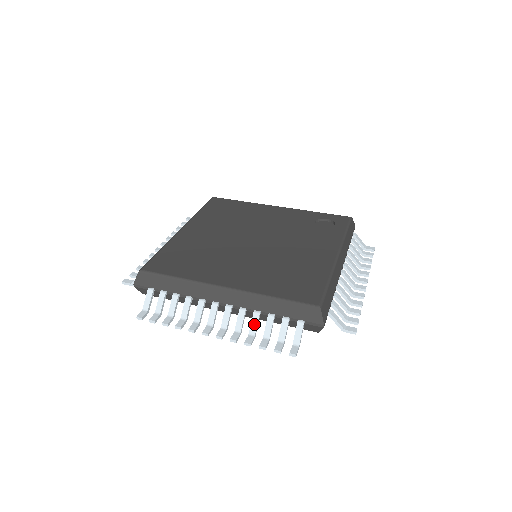
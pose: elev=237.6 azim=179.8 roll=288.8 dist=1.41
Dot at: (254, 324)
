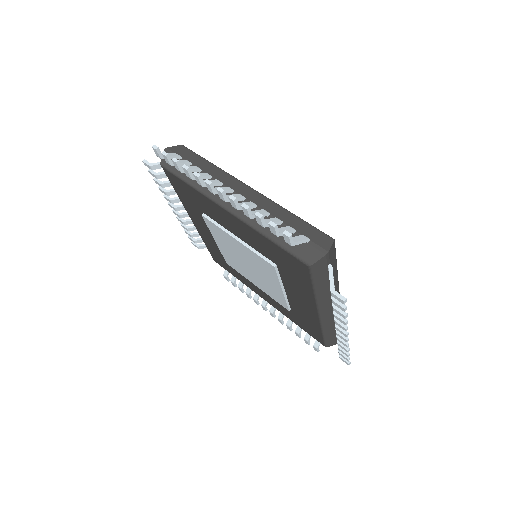
Dot at: occluded
